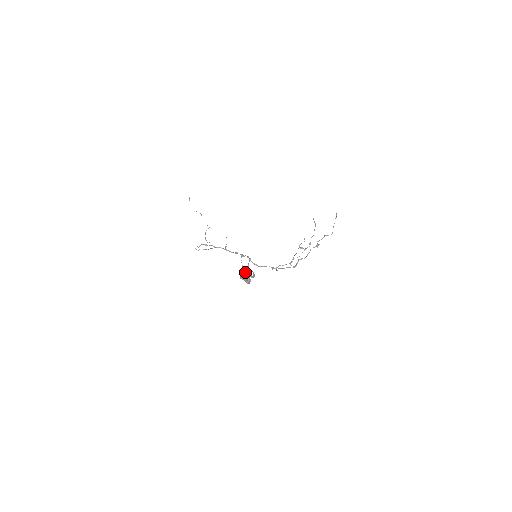
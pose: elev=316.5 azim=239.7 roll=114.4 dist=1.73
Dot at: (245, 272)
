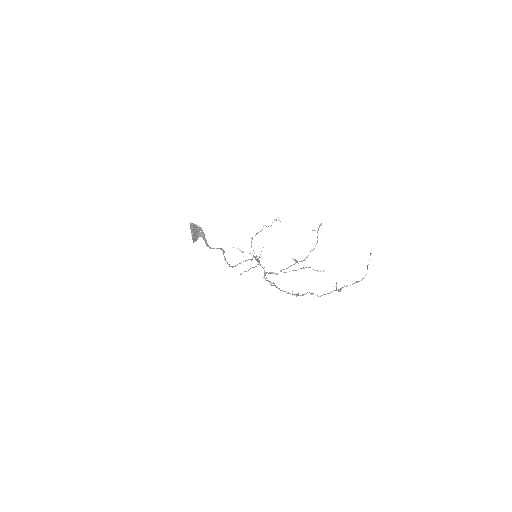
Dot at: (191, 224)
